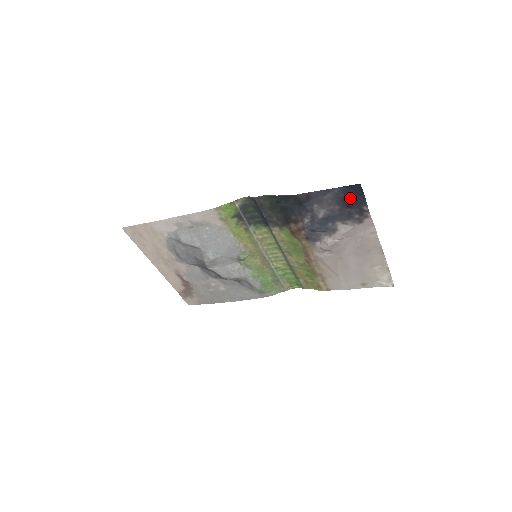
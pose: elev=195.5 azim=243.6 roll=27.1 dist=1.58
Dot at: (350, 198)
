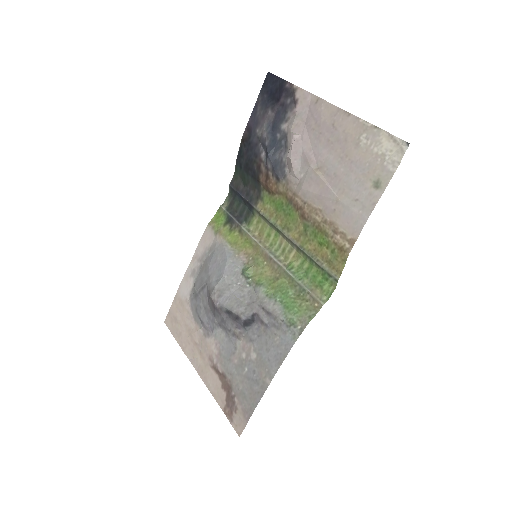
Dot at: (273, 93)
